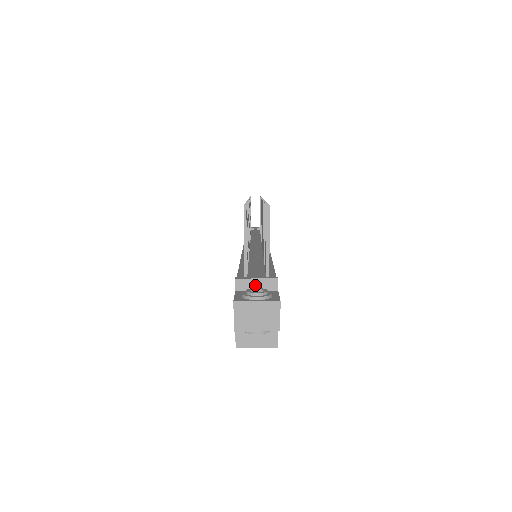
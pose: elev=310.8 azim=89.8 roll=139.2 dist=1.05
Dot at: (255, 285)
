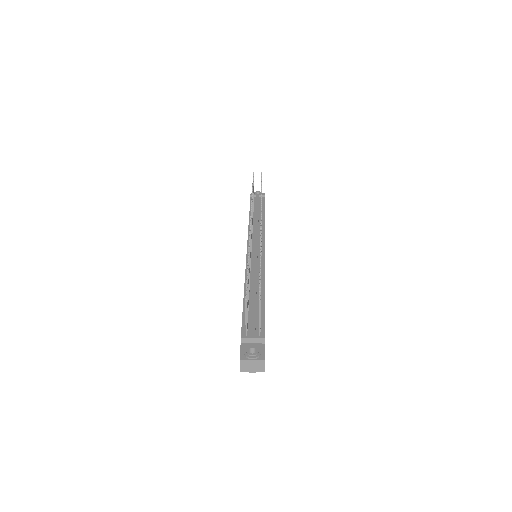
Dot at: (252, 341)
